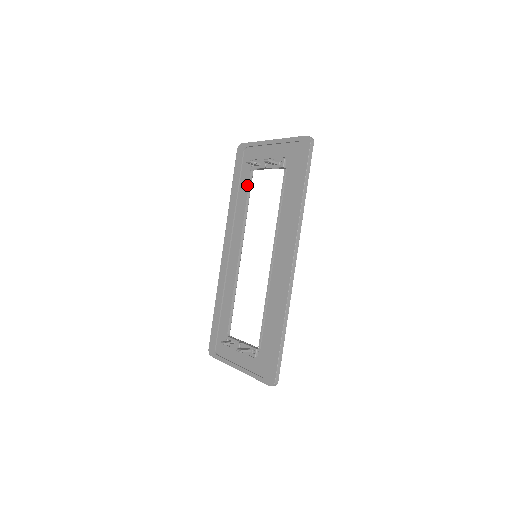
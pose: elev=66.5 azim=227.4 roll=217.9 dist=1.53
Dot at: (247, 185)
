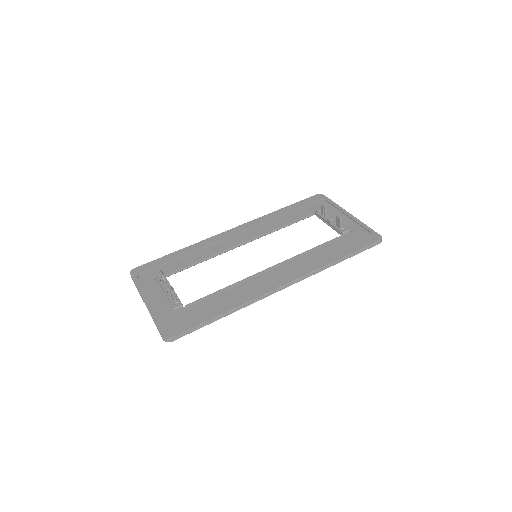
Dot at: (300, 216)
